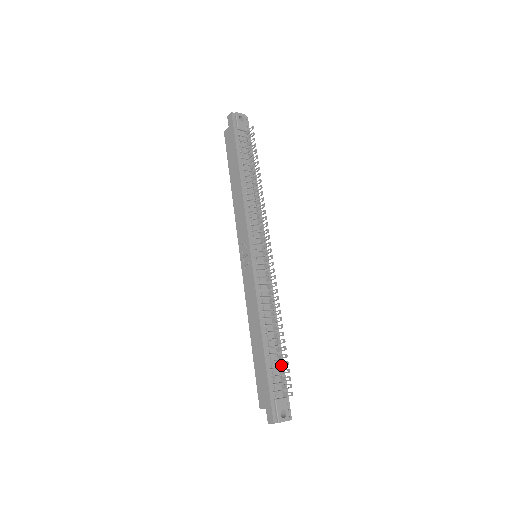
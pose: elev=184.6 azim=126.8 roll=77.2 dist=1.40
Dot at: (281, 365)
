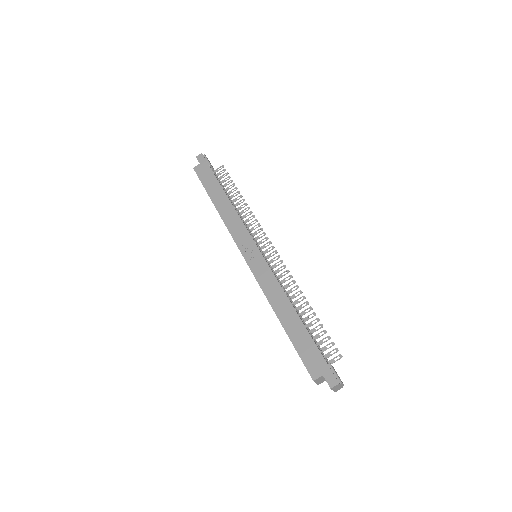
Dot at: (317, 337)
